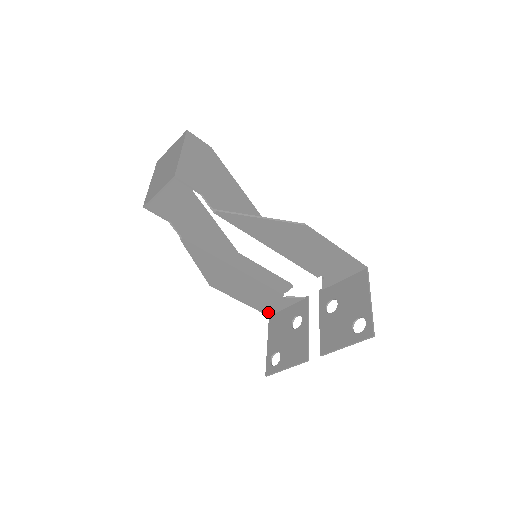
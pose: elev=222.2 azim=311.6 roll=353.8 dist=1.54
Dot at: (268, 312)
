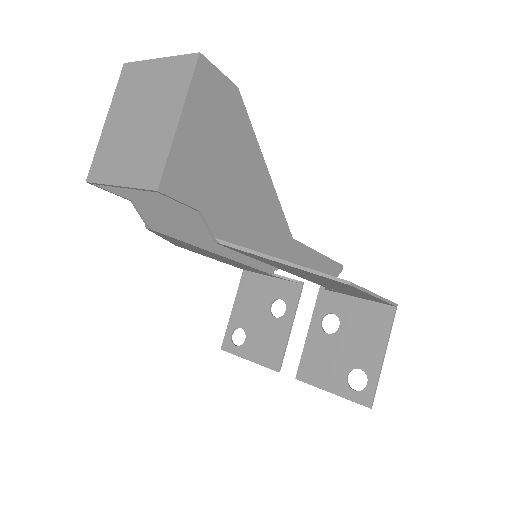
Dot at: (244, 269)
